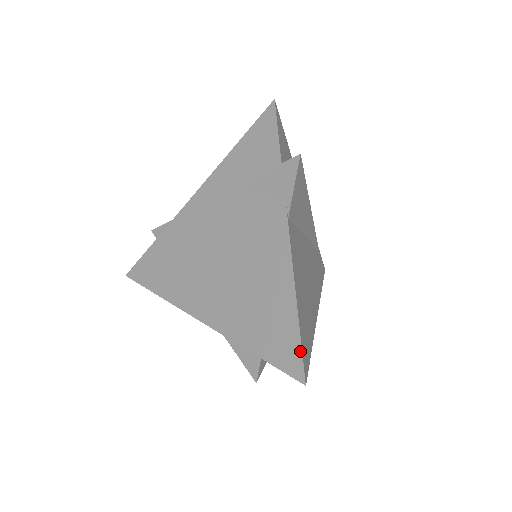
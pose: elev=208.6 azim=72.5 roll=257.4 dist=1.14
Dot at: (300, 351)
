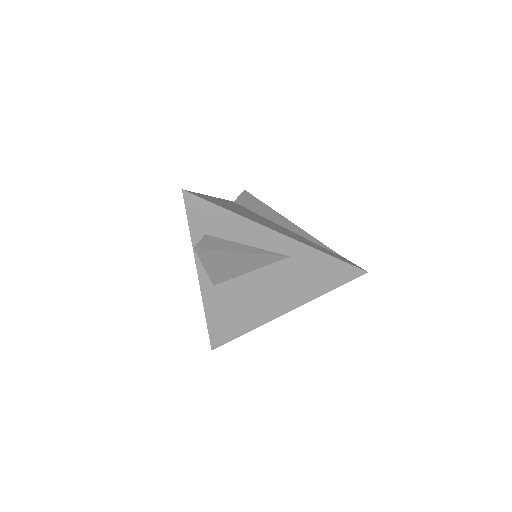
Dot at: occluded
